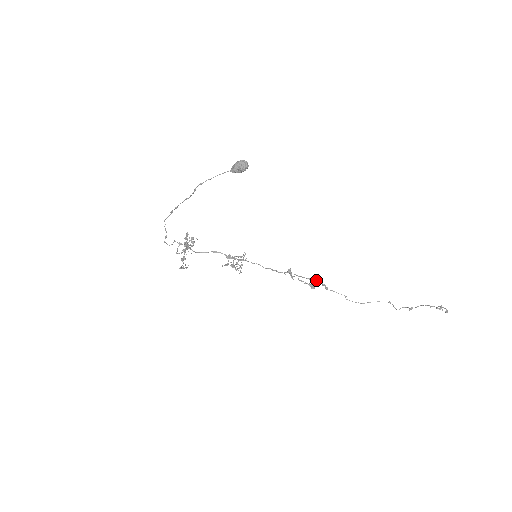
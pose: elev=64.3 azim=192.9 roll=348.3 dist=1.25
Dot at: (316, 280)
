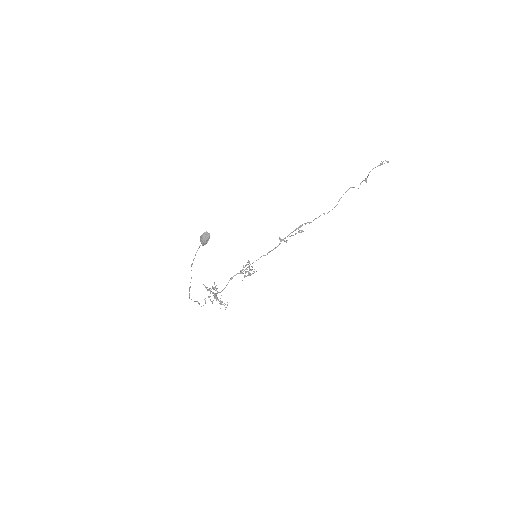
Dot at: (299, 226)
